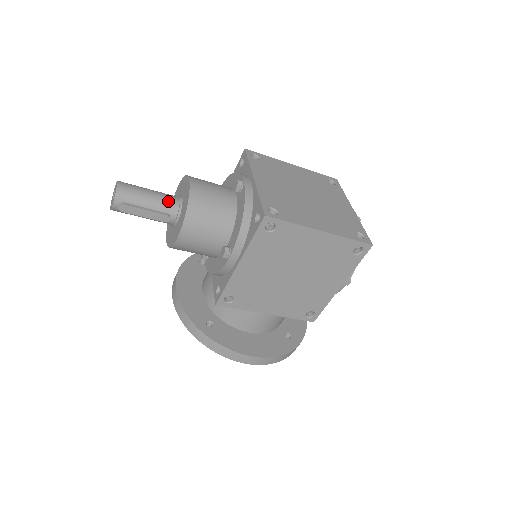
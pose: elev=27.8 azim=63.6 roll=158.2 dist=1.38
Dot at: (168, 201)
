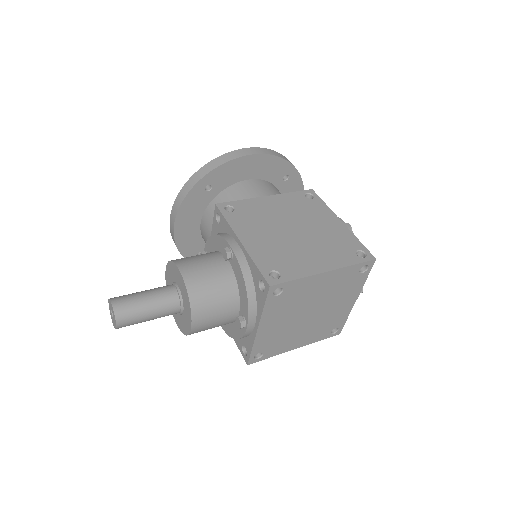
Dot at: (168, 315)
